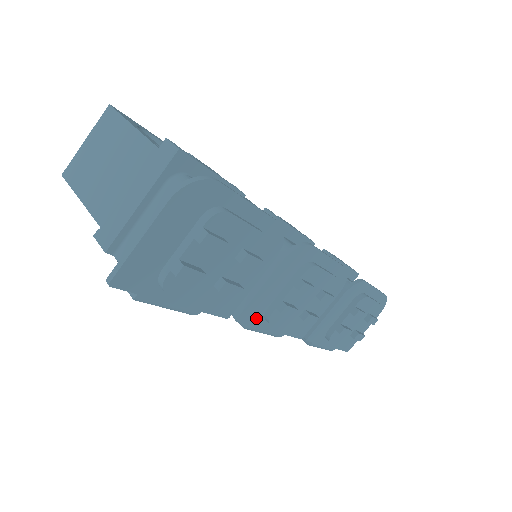
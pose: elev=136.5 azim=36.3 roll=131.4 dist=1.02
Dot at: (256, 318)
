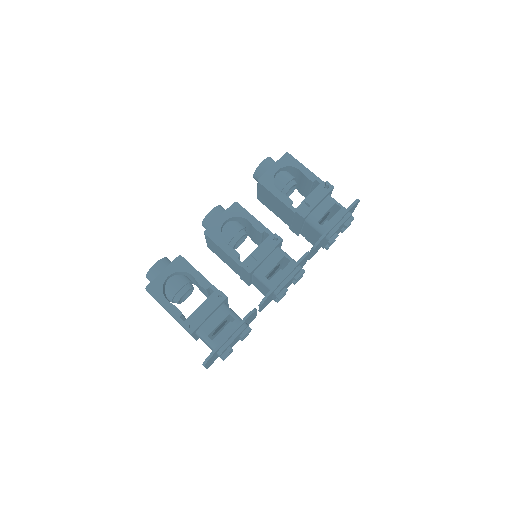
Dot at: (269, 302)
